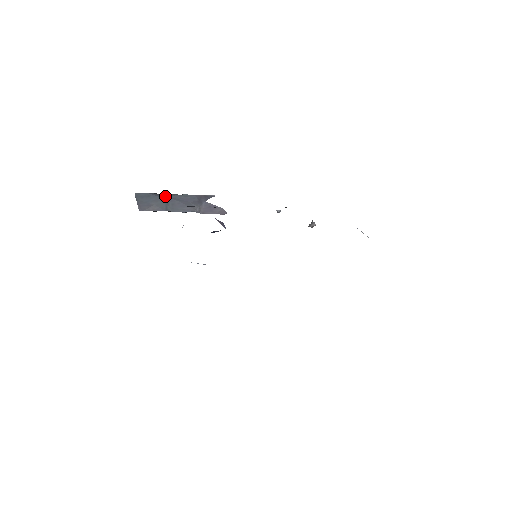
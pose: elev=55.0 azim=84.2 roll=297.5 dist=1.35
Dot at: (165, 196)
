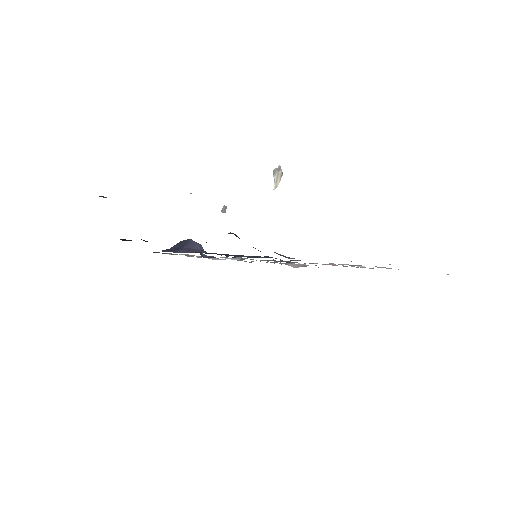
Dot at: occluded
